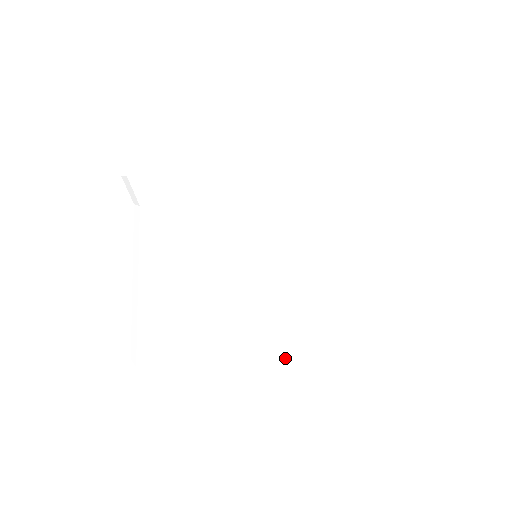
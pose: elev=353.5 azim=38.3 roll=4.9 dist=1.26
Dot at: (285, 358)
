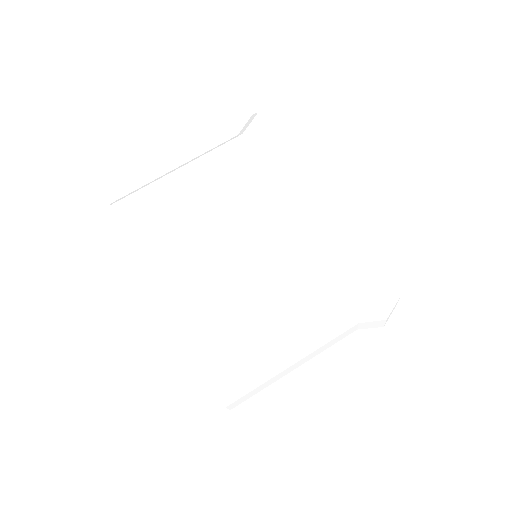
Dot at: (197, 316)
